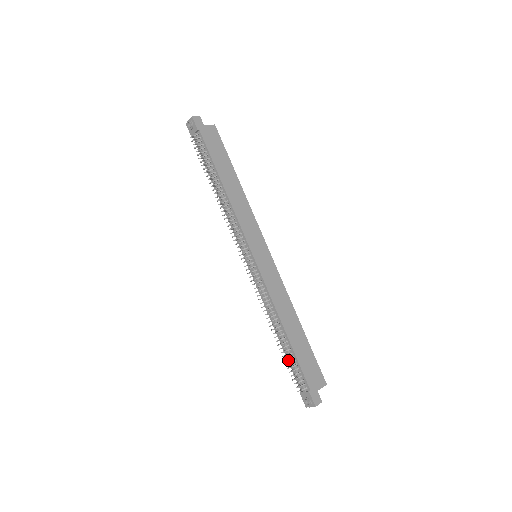
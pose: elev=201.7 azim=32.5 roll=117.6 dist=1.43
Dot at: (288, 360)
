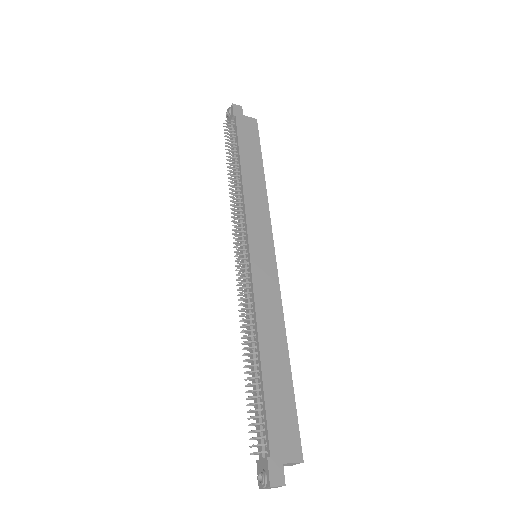
Dot at: occluded
